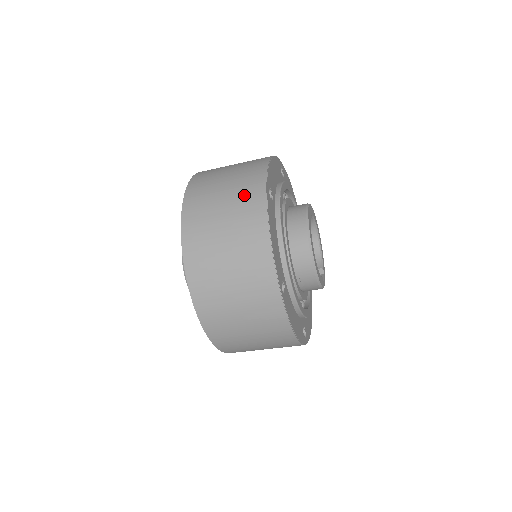
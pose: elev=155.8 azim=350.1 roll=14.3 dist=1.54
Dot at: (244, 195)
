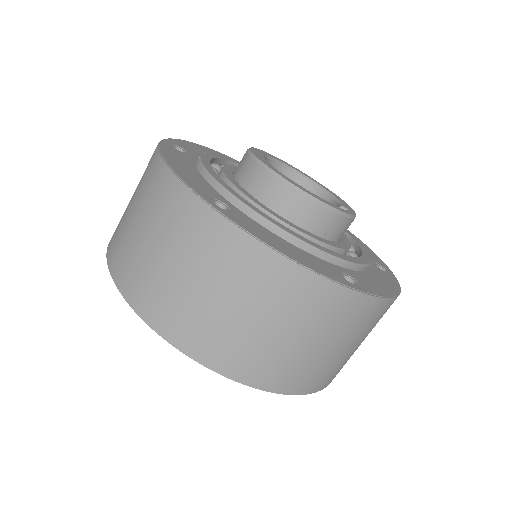
Dot at: occluded
